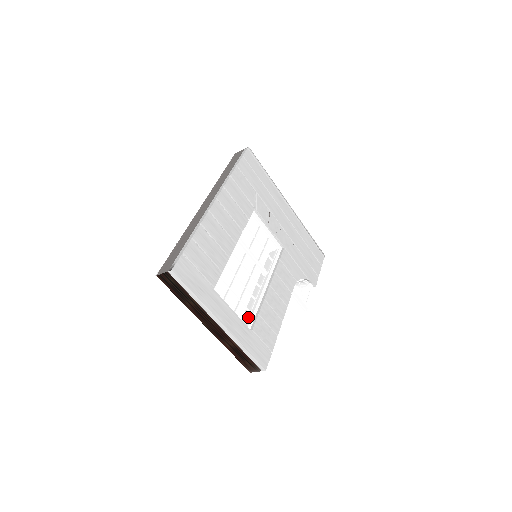
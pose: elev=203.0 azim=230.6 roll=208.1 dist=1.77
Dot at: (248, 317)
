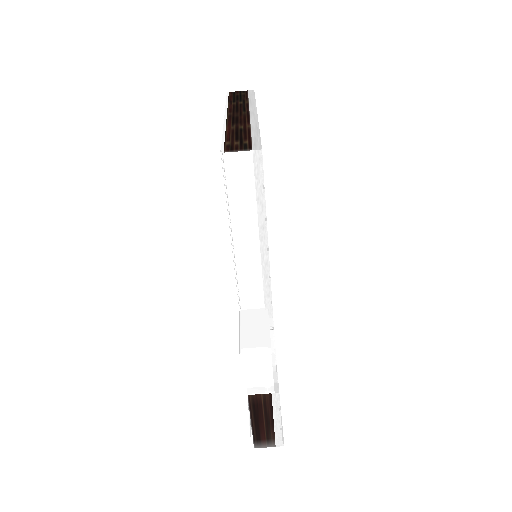
Dot at: occluded
